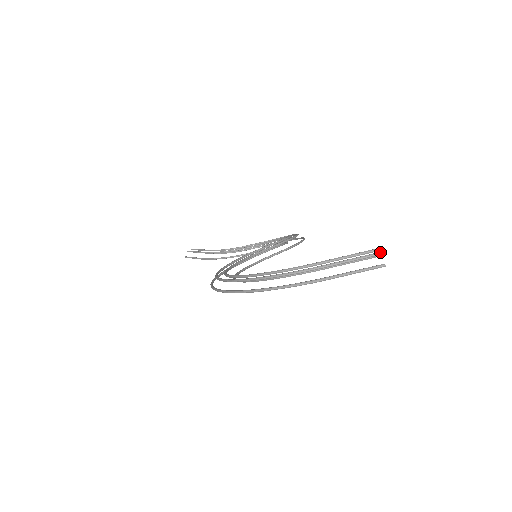
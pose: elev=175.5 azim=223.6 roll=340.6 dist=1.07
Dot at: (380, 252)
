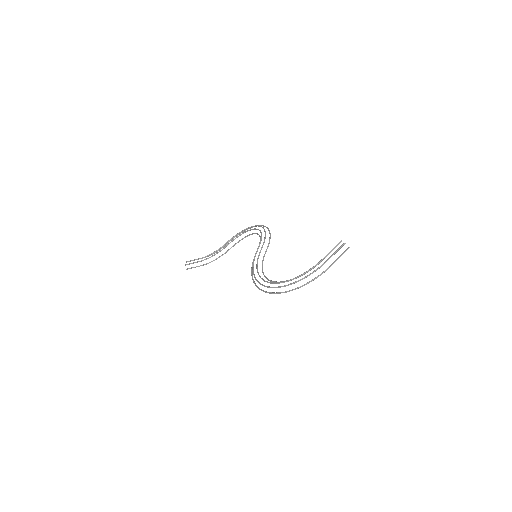
Dot at: (345, 243)
